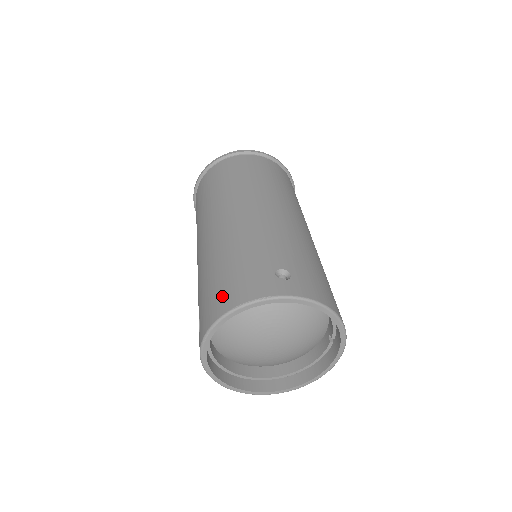
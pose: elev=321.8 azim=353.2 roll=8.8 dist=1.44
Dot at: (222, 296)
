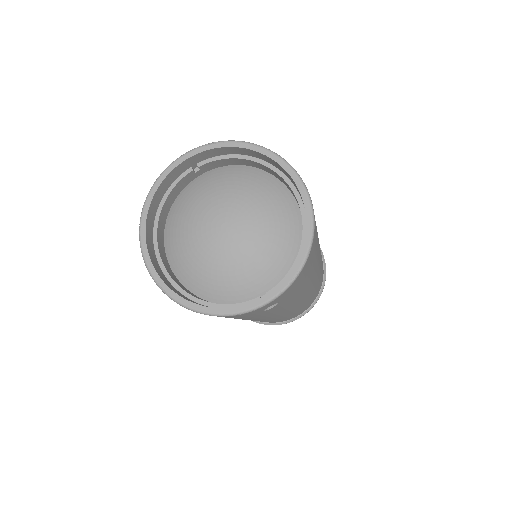
Dot at: occluded
